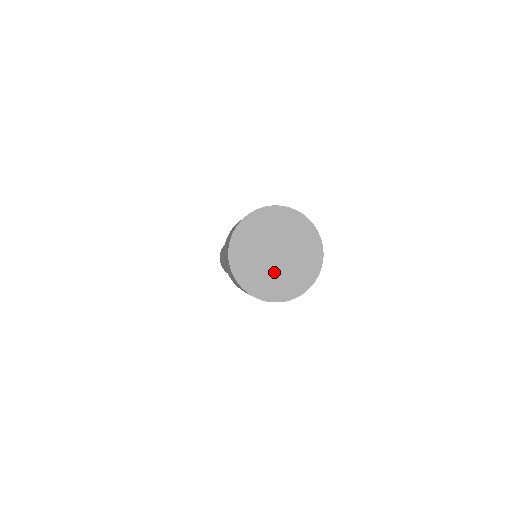
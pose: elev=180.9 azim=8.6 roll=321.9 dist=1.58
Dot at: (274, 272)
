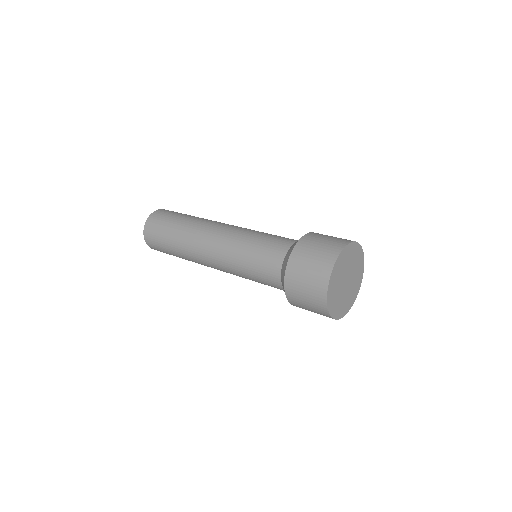
Dot at: (345, 295)
